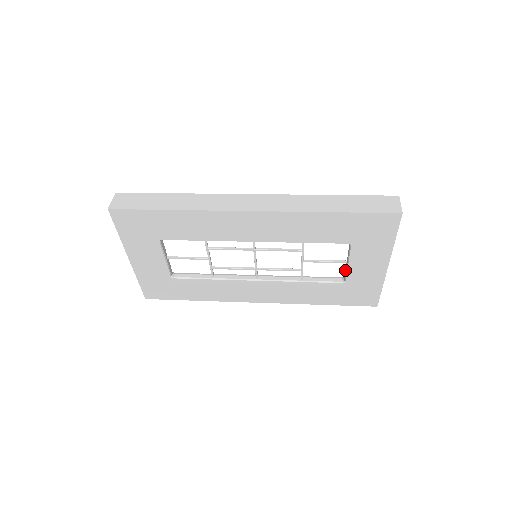
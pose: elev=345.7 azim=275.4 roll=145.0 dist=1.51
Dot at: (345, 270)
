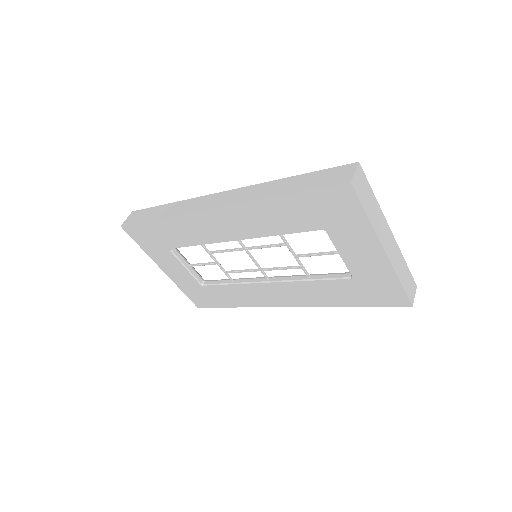
Dot at: occluded
